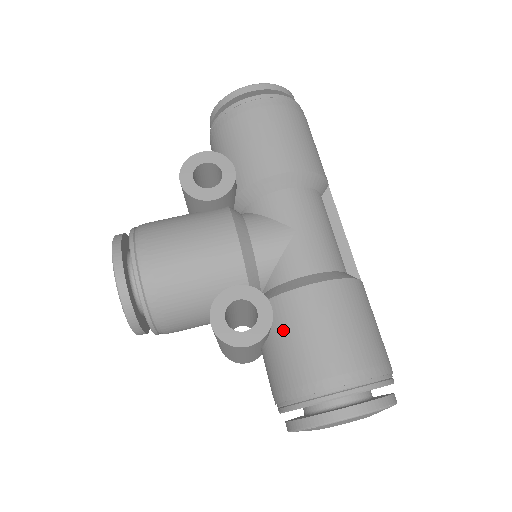
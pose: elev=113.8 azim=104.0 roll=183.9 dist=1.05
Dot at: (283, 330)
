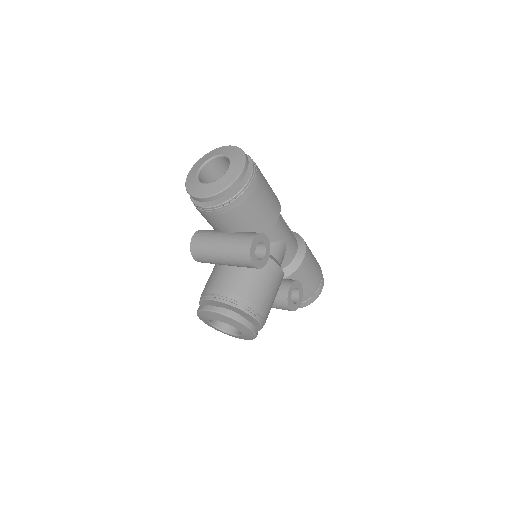
Dot at: occluded
